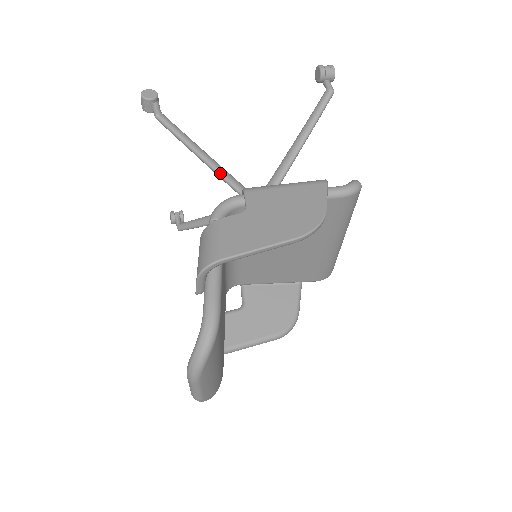
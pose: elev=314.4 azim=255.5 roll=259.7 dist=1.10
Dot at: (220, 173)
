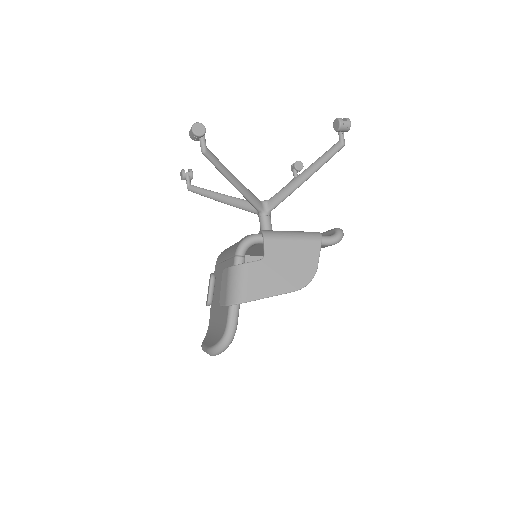
Dot at: (242, 192)
